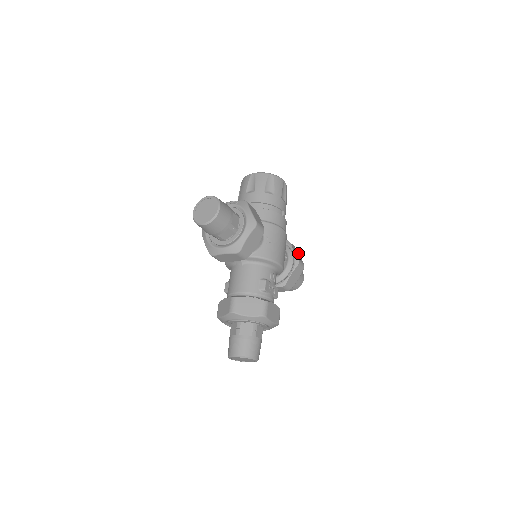
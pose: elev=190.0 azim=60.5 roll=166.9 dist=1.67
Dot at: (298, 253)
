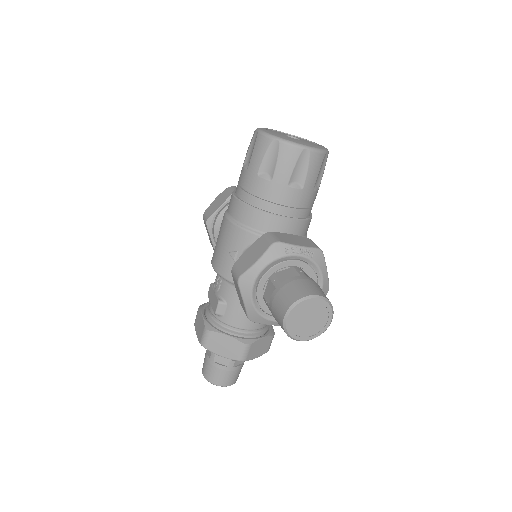
Dot at: occluded
